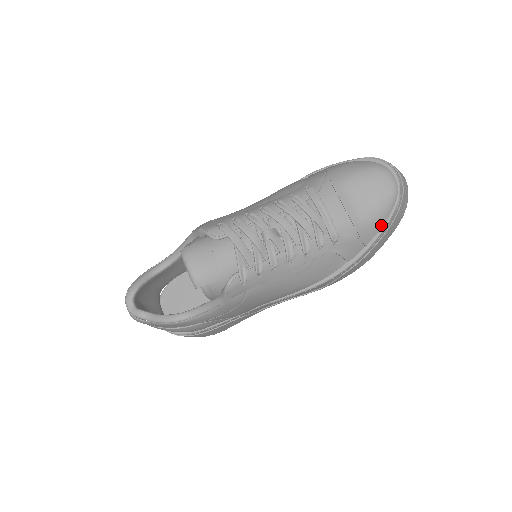
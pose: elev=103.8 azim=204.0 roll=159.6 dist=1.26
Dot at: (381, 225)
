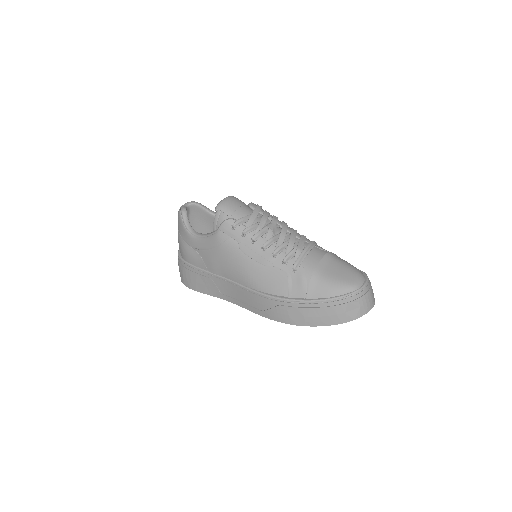
Dot at: (327, 296)
